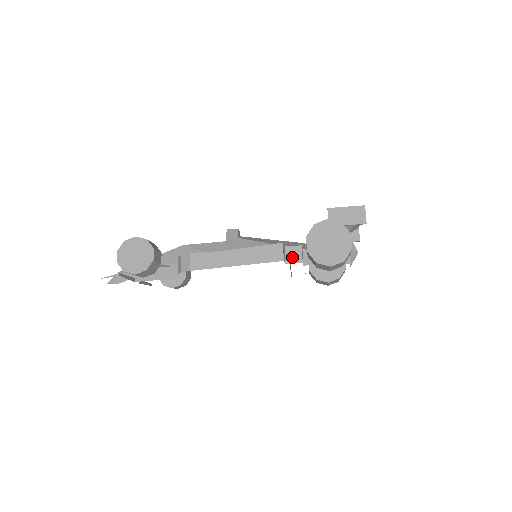
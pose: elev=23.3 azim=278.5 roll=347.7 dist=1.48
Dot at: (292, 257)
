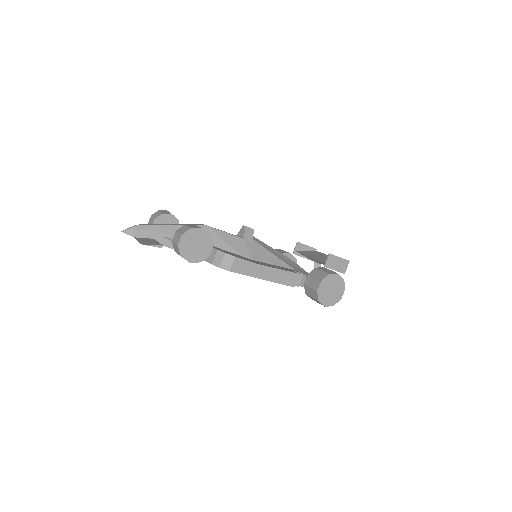
Dot at: occluded
